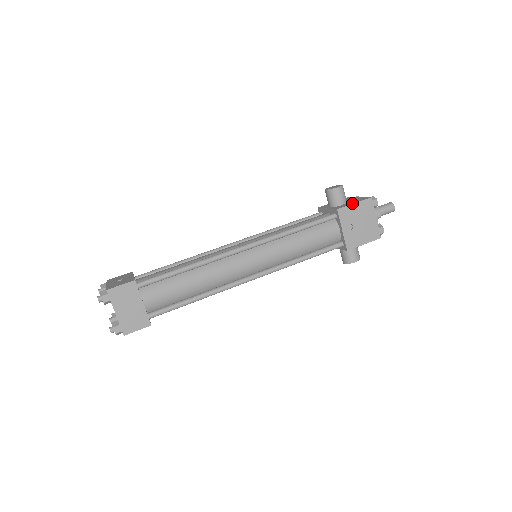
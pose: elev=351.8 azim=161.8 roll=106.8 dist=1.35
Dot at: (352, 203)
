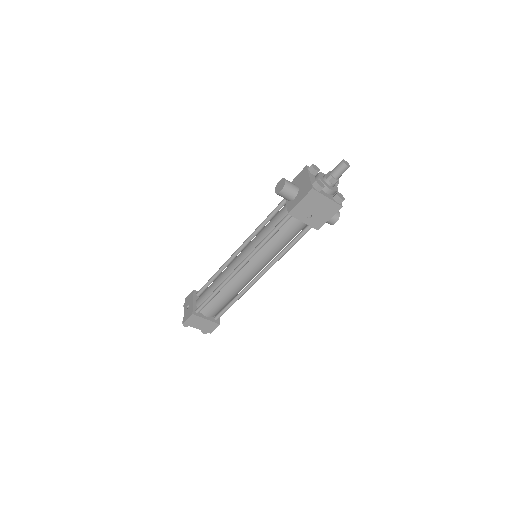
Dot at: (298, 201)
